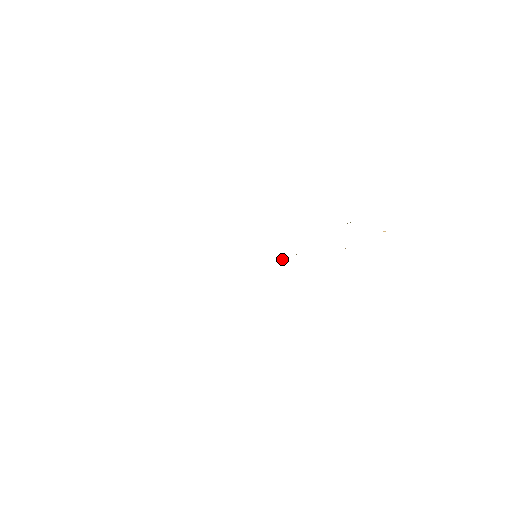
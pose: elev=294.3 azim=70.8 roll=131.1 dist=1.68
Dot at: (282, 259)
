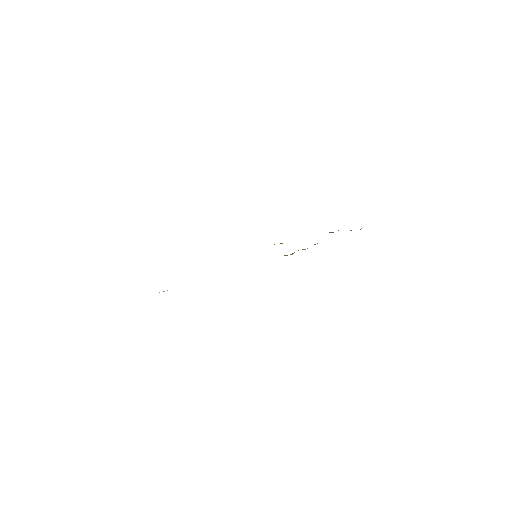
Dot at: occluded
